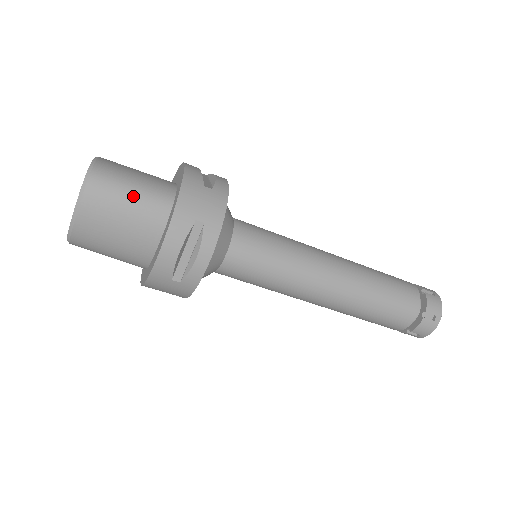
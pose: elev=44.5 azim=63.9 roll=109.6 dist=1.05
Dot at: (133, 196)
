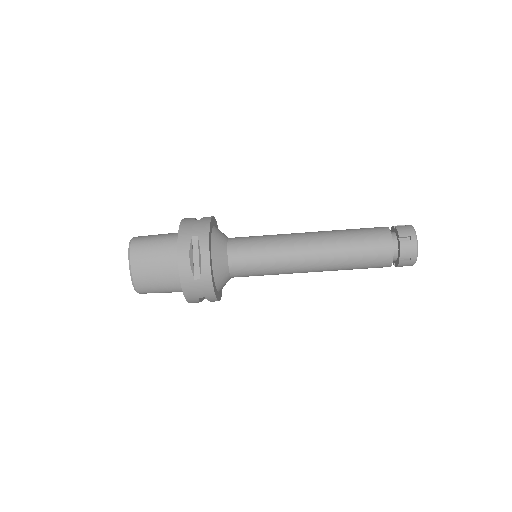
Dot at: (157, 243)
